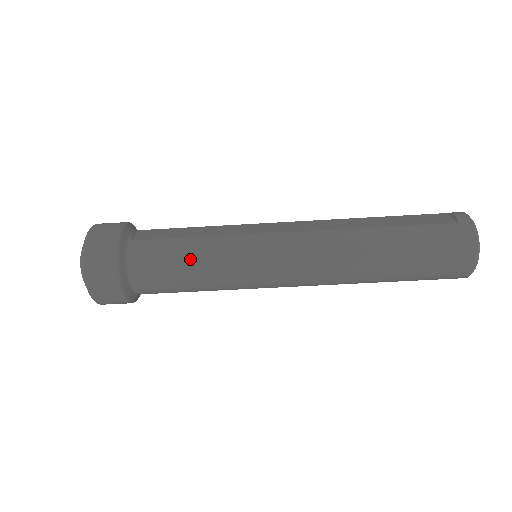
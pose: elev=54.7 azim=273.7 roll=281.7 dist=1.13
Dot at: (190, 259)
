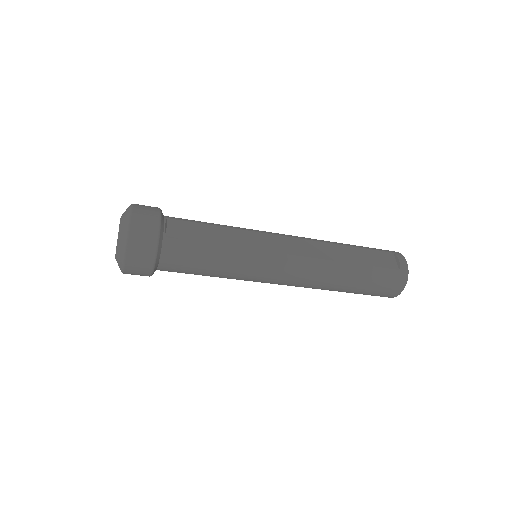
Dot at: (212, 263)
